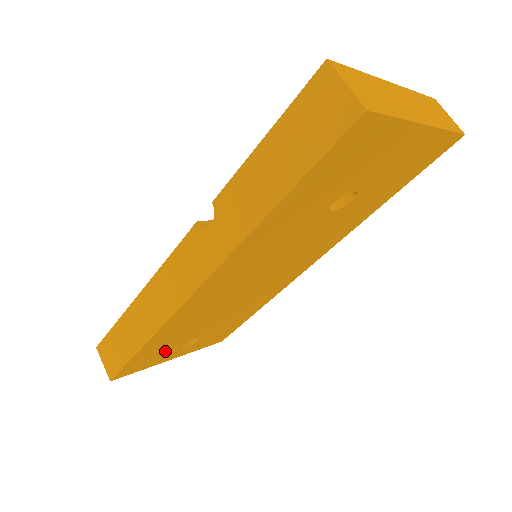
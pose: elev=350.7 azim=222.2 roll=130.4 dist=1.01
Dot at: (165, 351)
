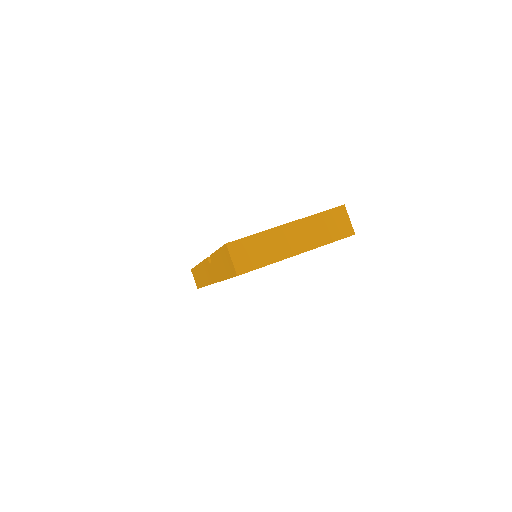
Dot at: occluded
